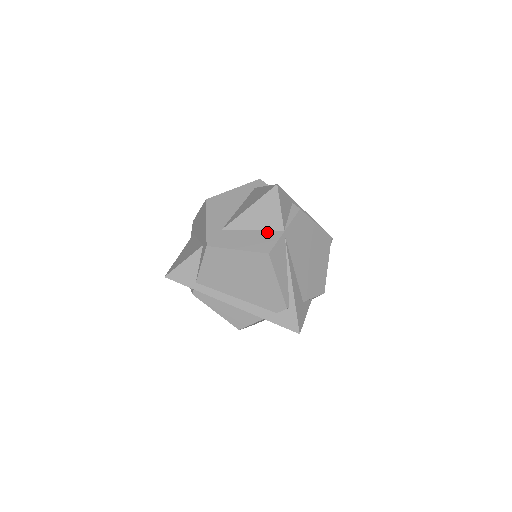
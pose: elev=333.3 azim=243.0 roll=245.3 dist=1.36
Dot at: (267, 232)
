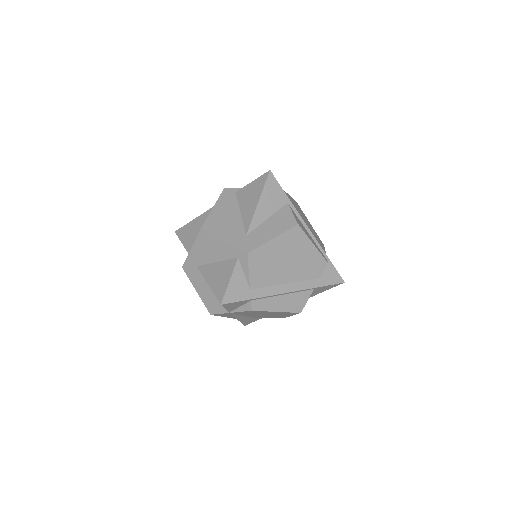
Dot at: occluded
